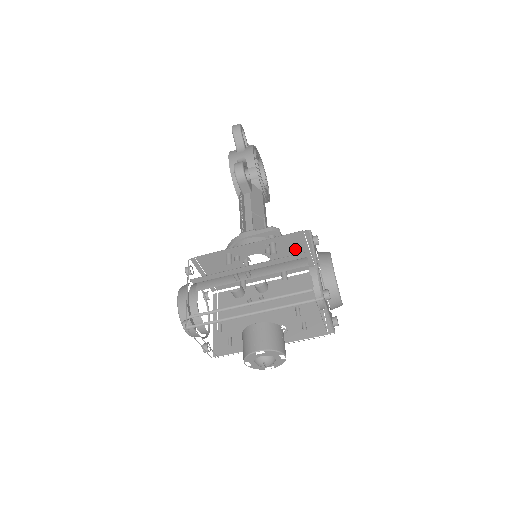
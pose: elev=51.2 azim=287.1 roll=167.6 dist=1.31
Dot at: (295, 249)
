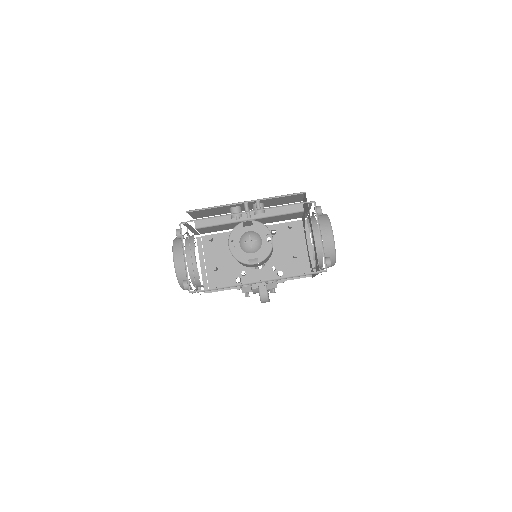
Dot at: (293, 244)
